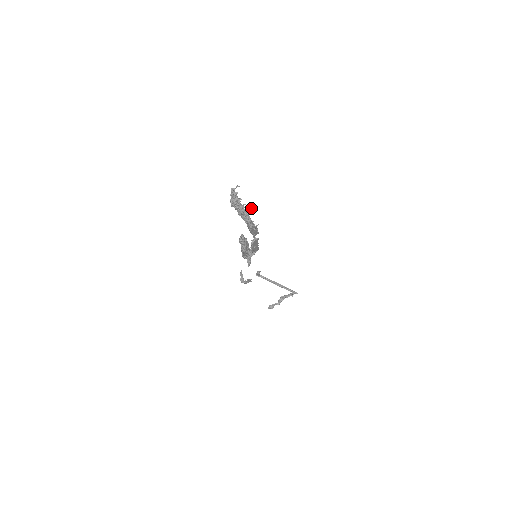
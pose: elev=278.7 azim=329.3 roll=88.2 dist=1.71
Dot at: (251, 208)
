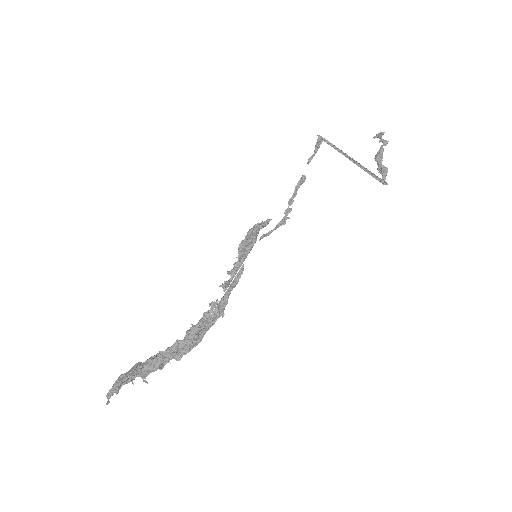
Dot at: (158, 367)
